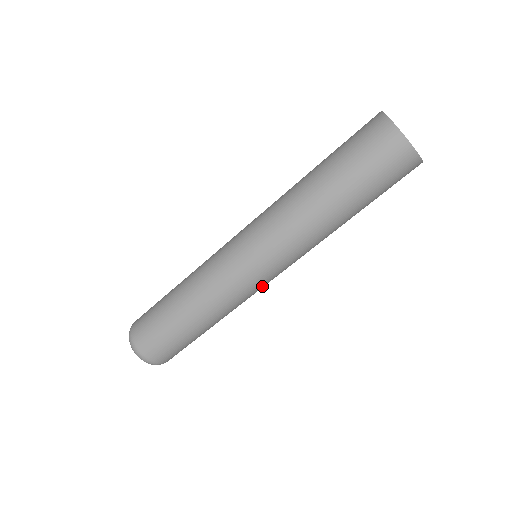
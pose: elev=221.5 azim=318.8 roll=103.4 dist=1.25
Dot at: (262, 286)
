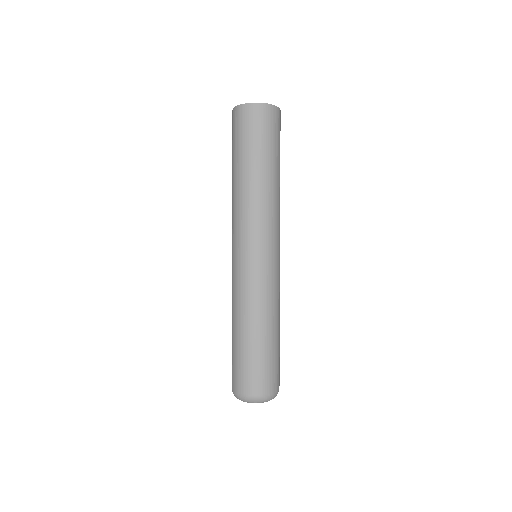
Dot at: (270, 267)
